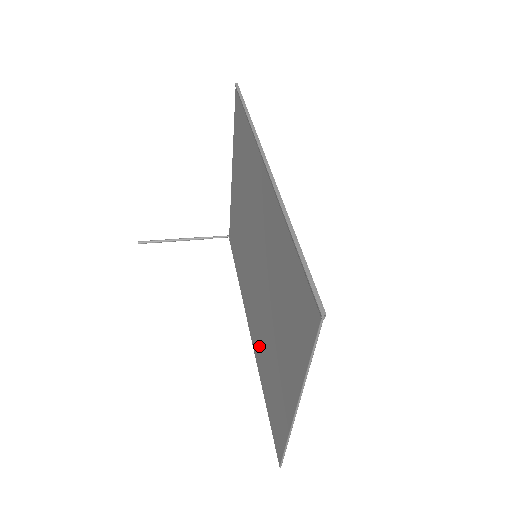
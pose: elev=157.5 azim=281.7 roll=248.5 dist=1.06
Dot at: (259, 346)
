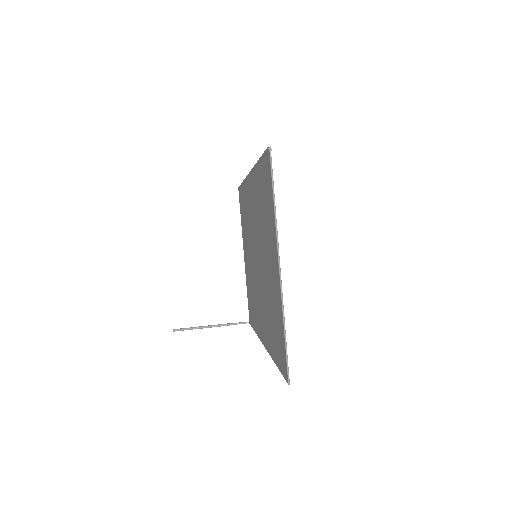
Dot at: (267, 326)
